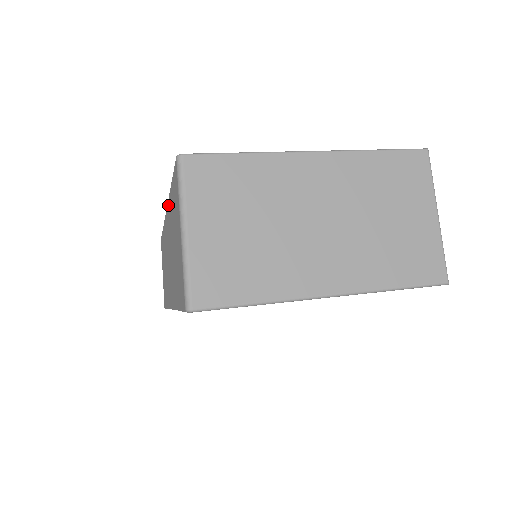
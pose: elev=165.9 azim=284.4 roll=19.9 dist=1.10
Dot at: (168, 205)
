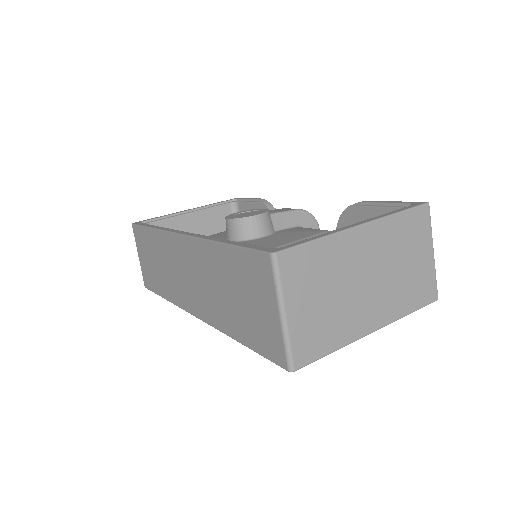
Dot at: (204, 244)
